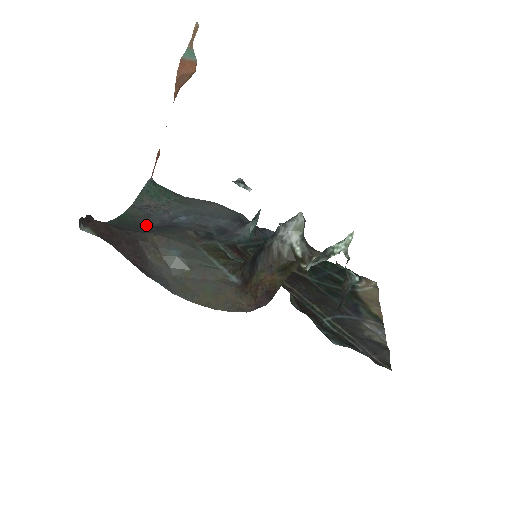
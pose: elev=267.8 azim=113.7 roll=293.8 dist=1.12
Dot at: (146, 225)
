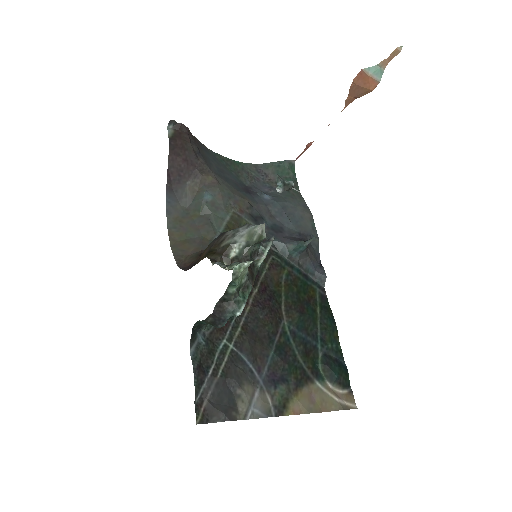
Dot at: (239, 179)
